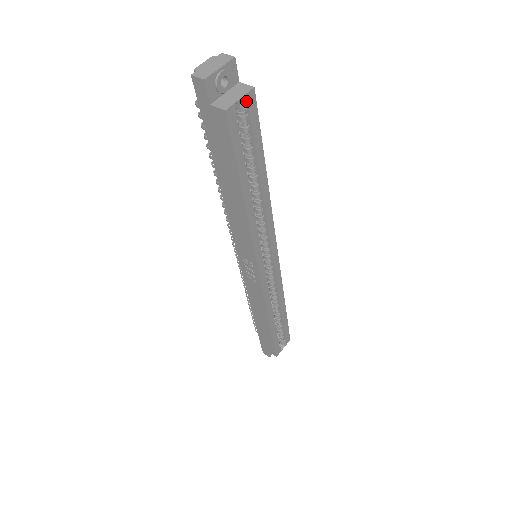
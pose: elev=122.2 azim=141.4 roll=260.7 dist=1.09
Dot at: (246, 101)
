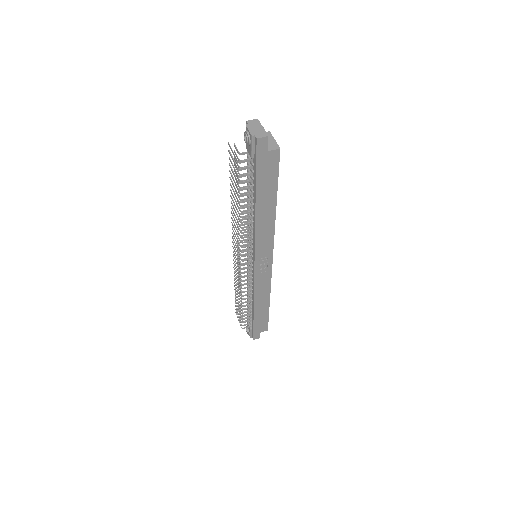
Dot at: occluded
